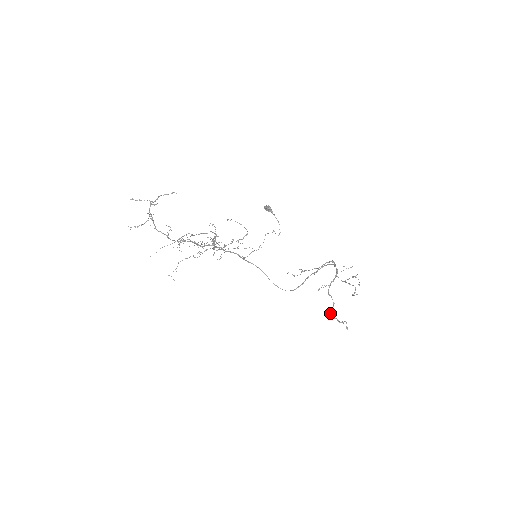
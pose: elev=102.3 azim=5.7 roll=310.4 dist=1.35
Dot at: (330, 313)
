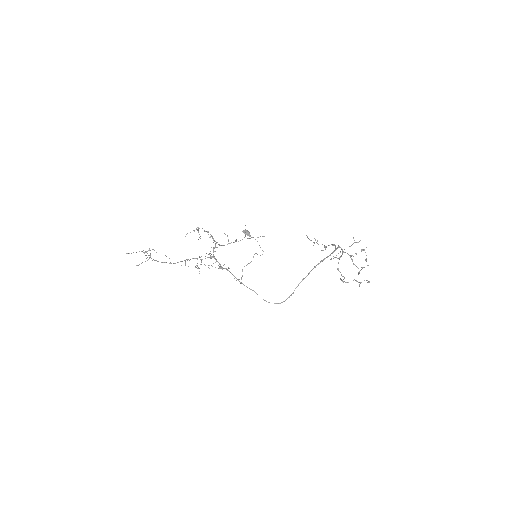
Dot at: (343, 282)
